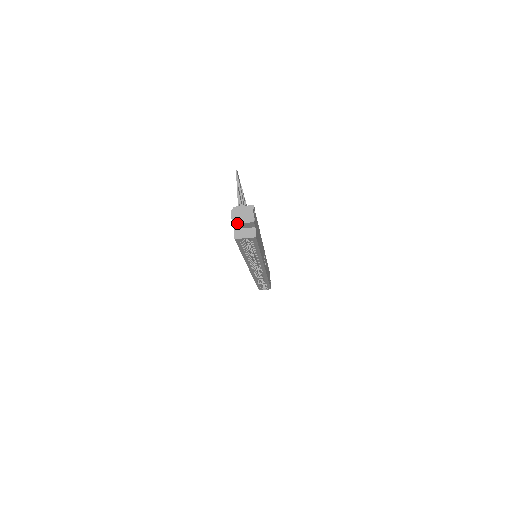
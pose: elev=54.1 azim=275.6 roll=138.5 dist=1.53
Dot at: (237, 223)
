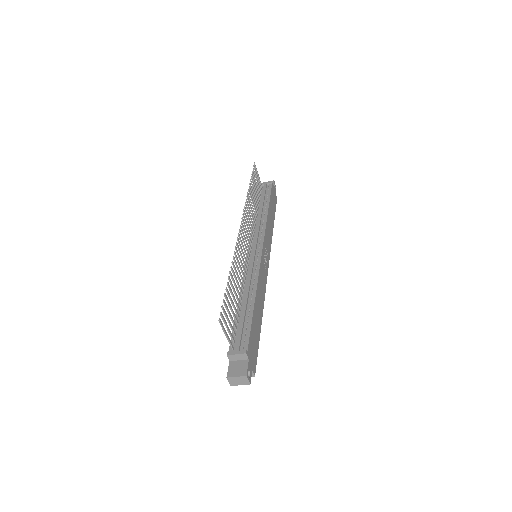
Dot at: occluded
